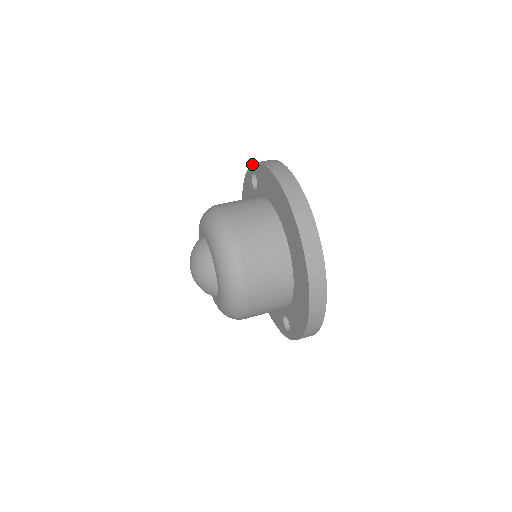
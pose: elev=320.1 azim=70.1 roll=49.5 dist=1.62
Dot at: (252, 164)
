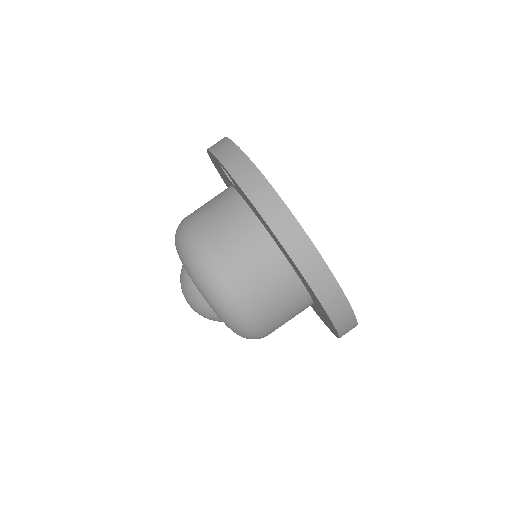
Dot at: occluded
